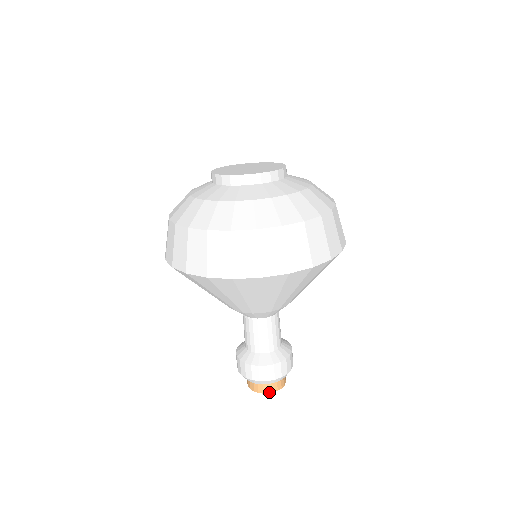
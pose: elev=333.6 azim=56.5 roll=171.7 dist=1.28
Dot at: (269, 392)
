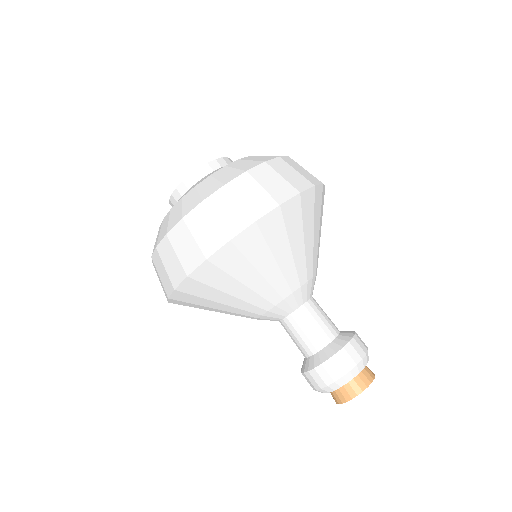
Dot at: (358, 393)
